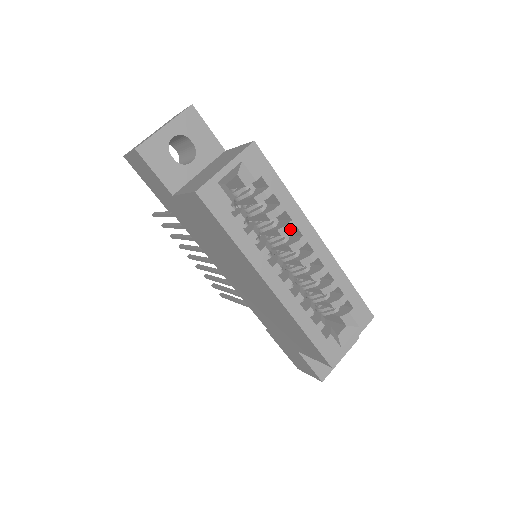
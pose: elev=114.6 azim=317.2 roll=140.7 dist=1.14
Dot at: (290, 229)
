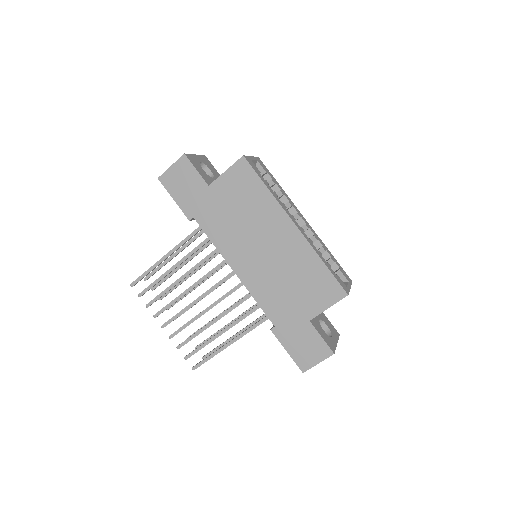
Dot at: (290, 205)
